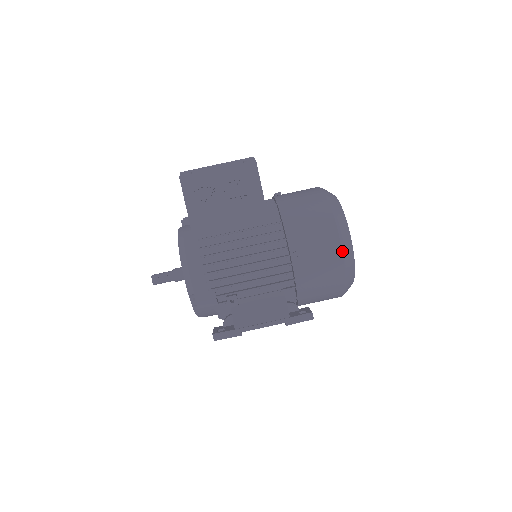
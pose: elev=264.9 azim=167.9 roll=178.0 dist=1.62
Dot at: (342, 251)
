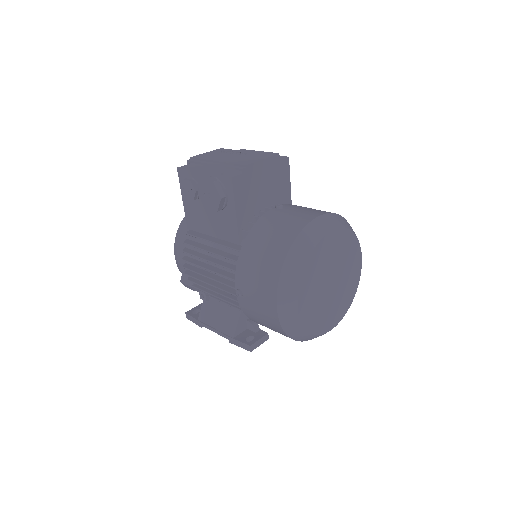
Dot at: (278, 313)
